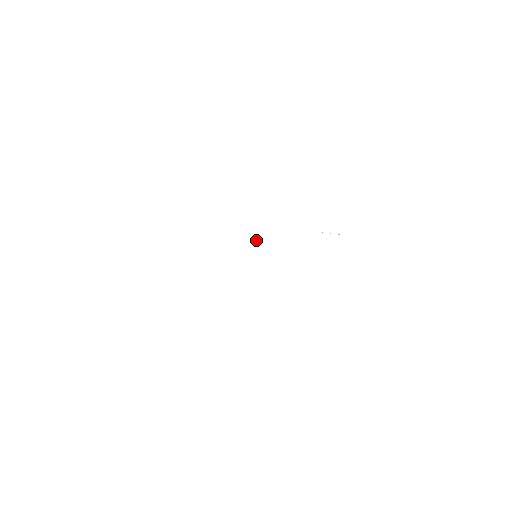
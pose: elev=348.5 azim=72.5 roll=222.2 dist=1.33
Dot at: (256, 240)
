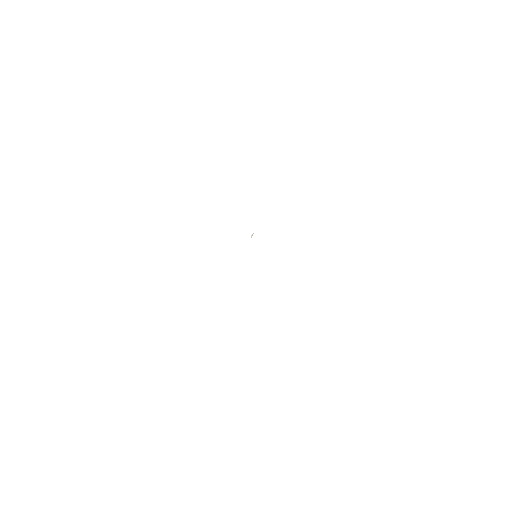
Dot at: (251, 236)
